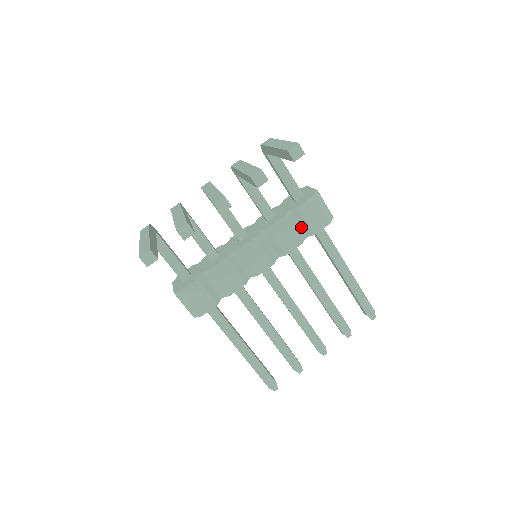
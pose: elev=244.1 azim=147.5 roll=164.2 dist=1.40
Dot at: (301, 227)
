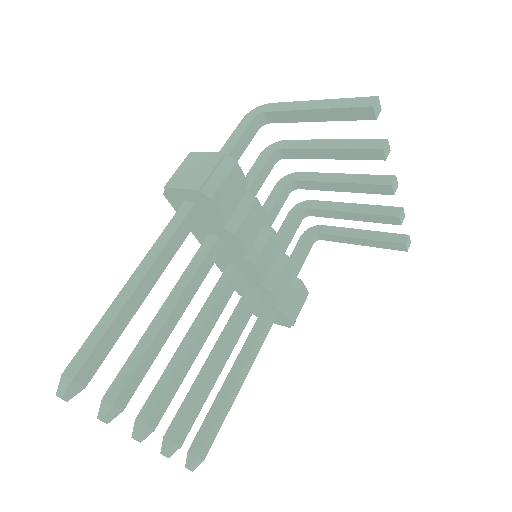
Dot at: (284, 296)
